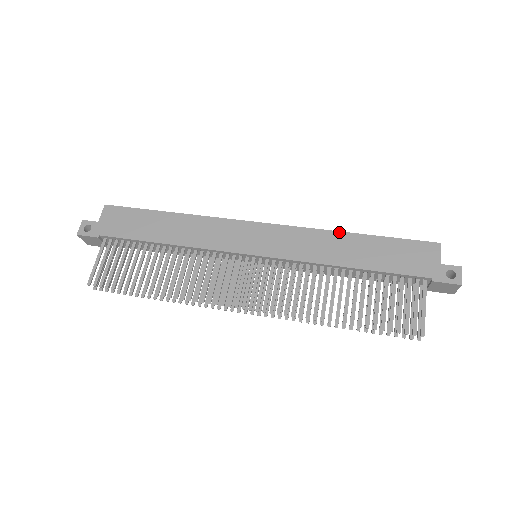
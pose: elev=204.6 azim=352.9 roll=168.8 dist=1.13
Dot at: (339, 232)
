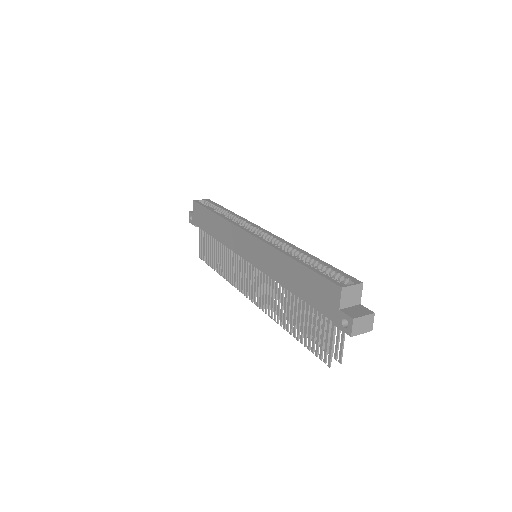
Dot at: (283, 254)
